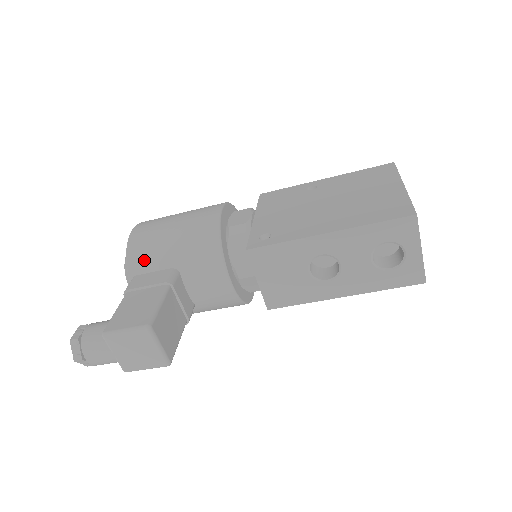
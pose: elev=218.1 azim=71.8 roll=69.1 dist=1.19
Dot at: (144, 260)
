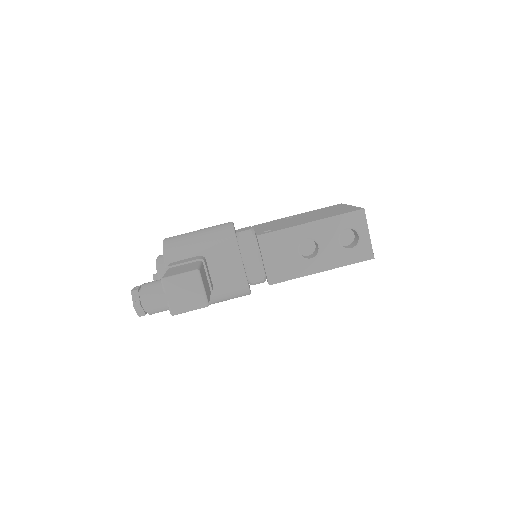
Dot at: (178, 252)
